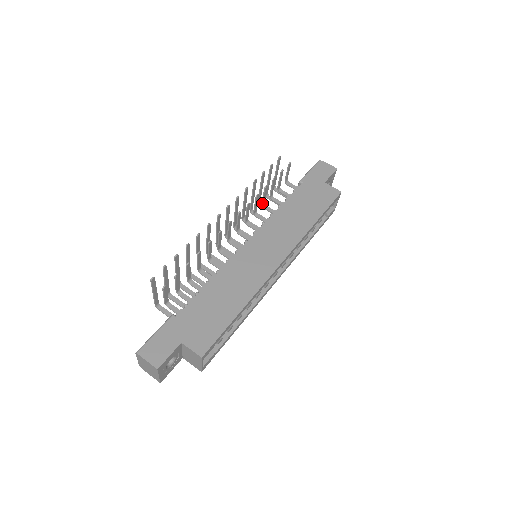
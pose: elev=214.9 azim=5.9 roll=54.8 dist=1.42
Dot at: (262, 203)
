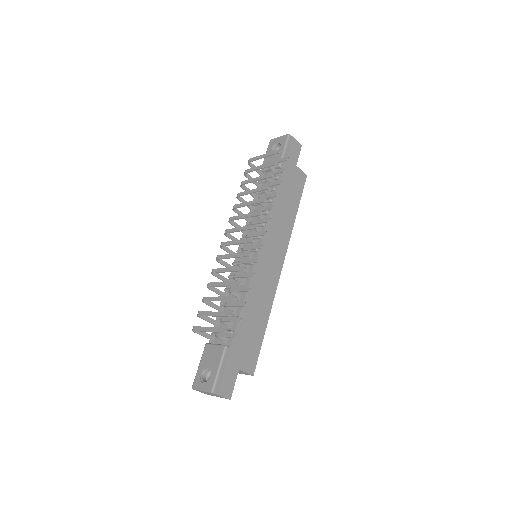
Dot at: occluded
